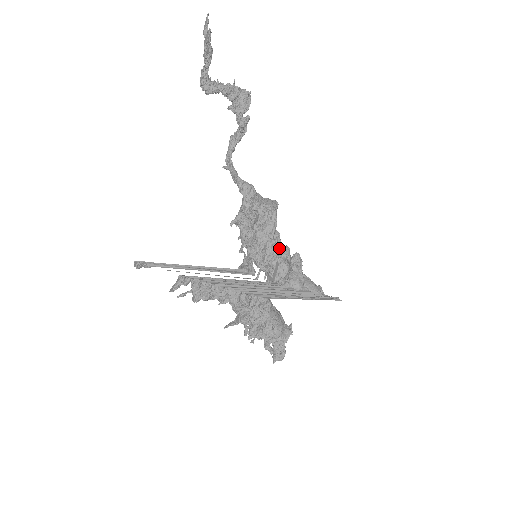
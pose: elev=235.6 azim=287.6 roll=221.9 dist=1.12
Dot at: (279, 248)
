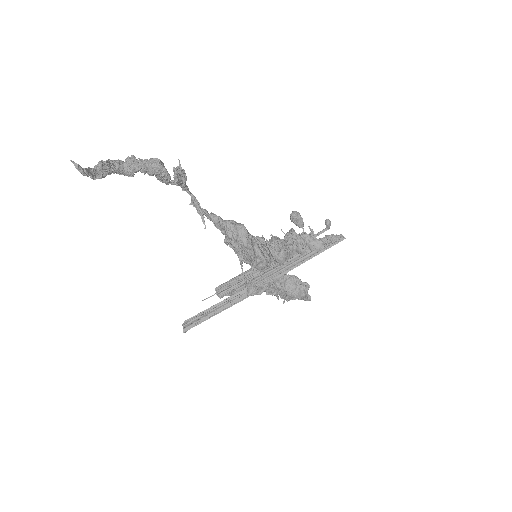
Dot at: (265, 263)
